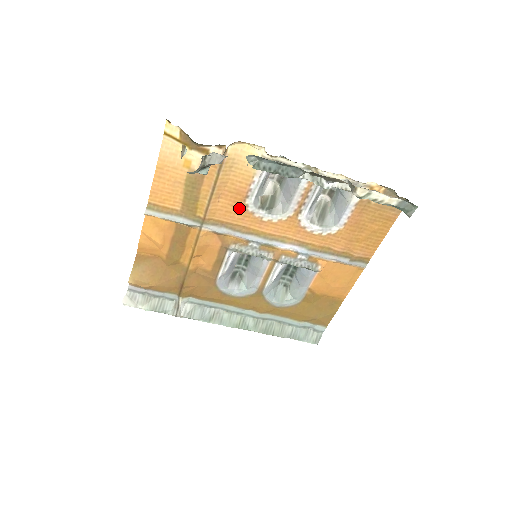
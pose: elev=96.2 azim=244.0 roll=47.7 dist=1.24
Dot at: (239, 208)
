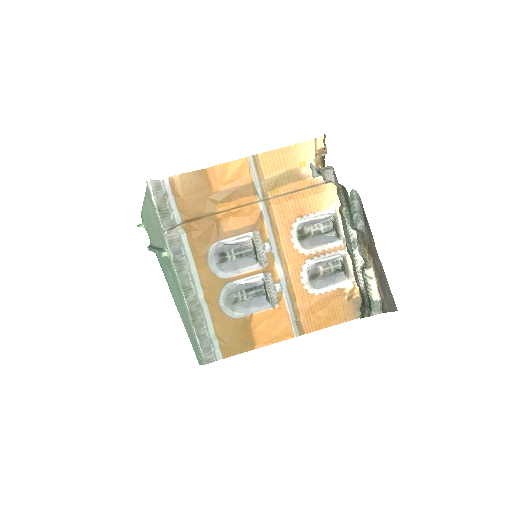
Dot at: (290, 217)
